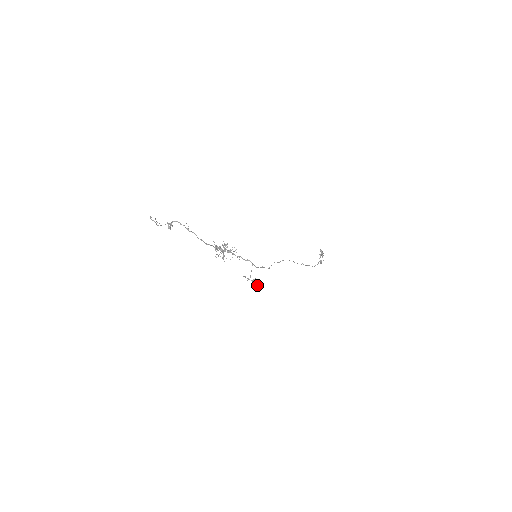
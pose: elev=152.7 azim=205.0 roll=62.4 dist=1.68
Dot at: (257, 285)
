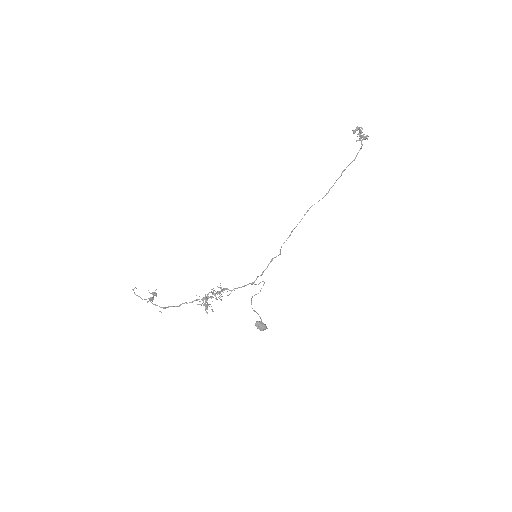
Dot at: (261, 328)
